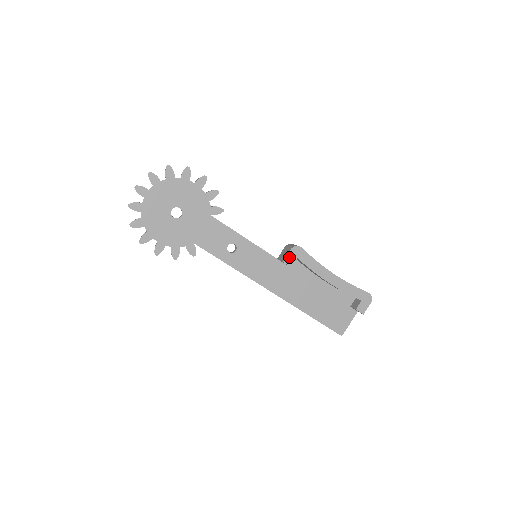
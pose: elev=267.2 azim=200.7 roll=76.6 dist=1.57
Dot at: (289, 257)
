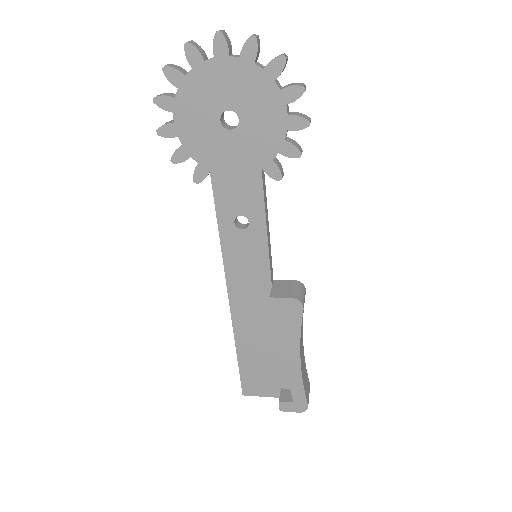
Dot at: (281, 301)
